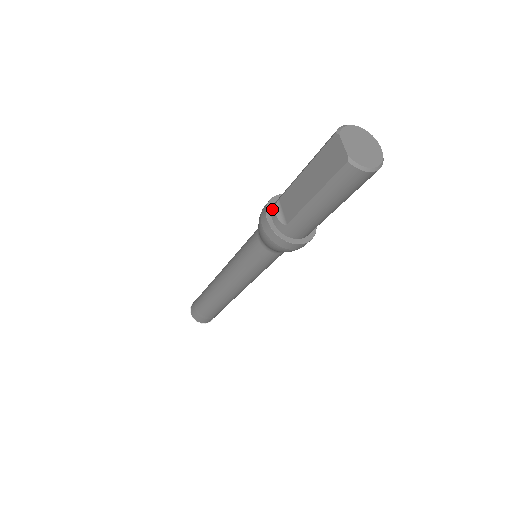
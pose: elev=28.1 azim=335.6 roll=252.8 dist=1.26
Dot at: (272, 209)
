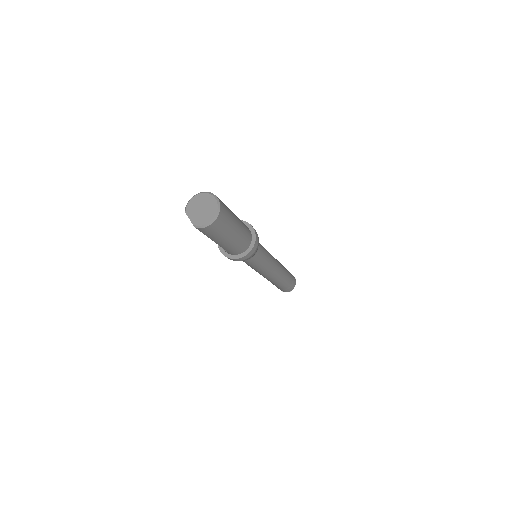
Dot at: occluded
